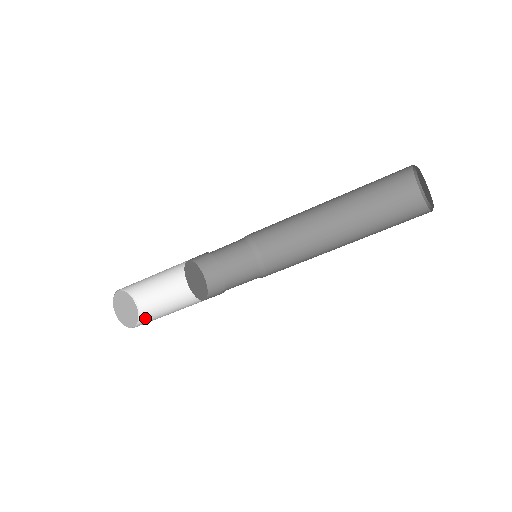
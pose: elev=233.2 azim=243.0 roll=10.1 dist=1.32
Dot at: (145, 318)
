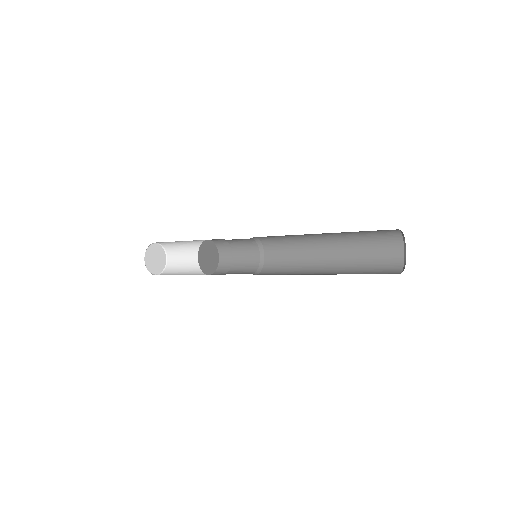
Dot at: (171, 261)
